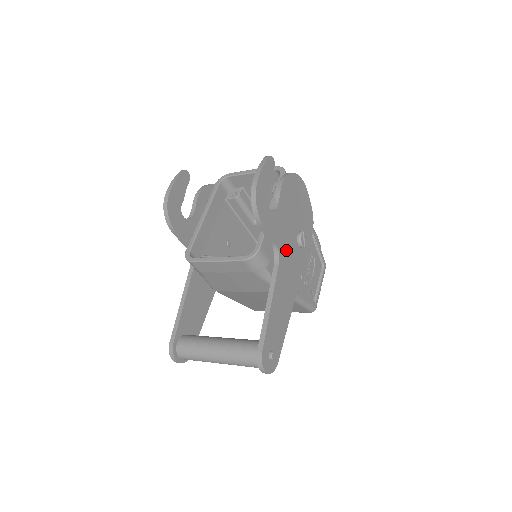
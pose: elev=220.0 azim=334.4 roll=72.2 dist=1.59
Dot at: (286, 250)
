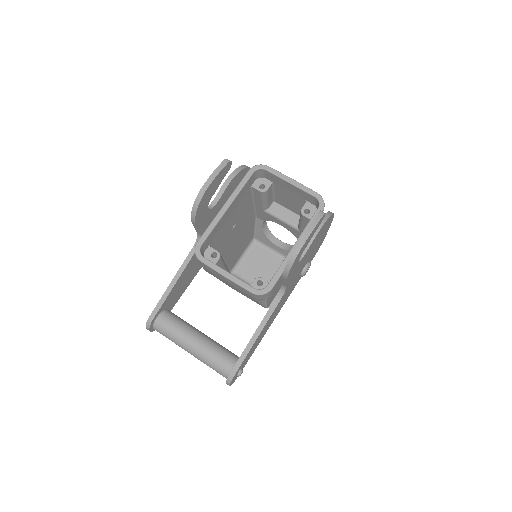
Dot at: (290, 285)
